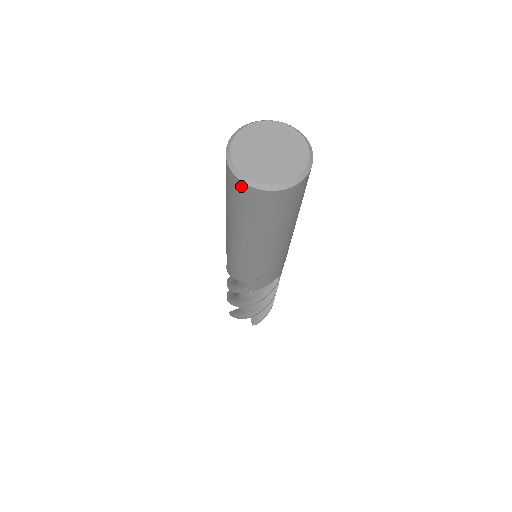
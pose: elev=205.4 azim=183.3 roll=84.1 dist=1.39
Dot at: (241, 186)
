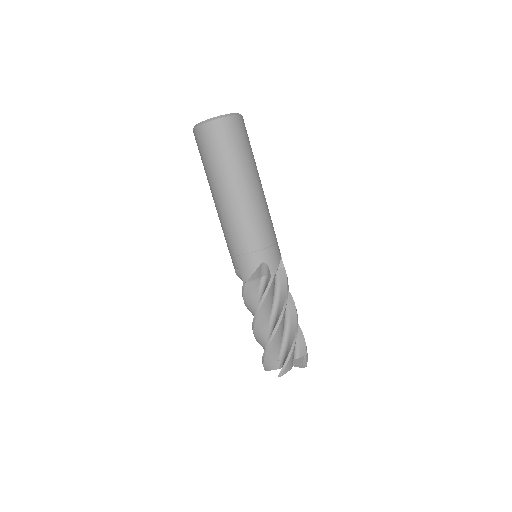
Dot at: (194, 134)
